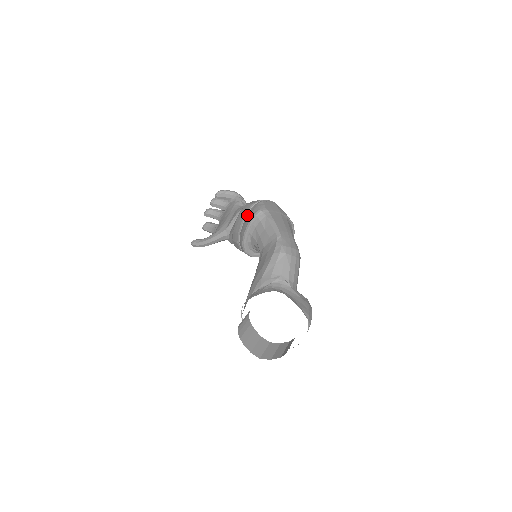
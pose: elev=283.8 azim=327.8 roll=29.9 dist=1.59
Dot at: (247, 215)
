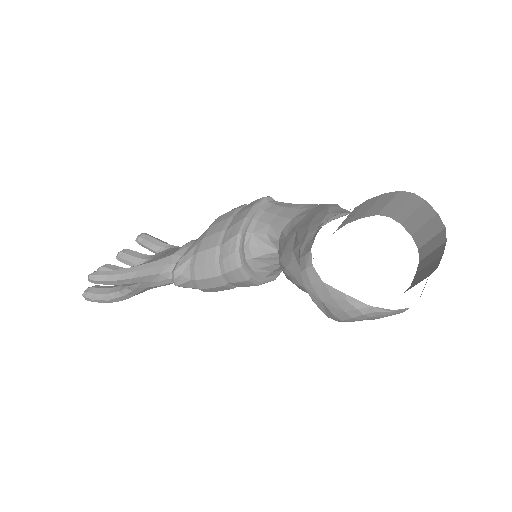
Dot at: (240, 209)
